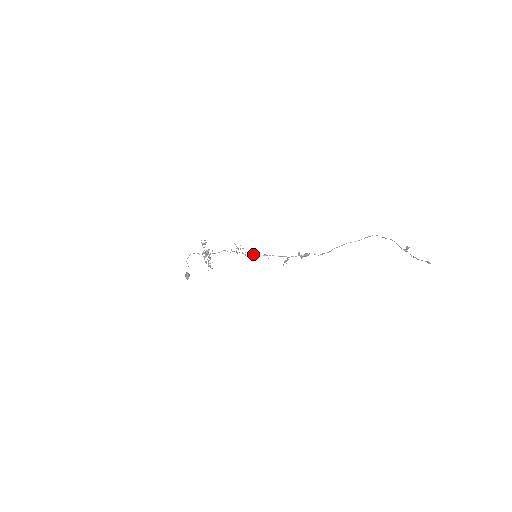
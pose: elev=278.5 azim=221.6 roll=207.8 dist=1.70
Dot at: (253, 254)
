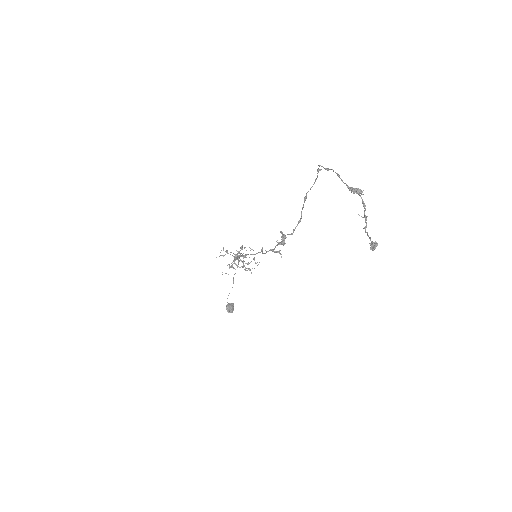
Dot at: (253, 254)
